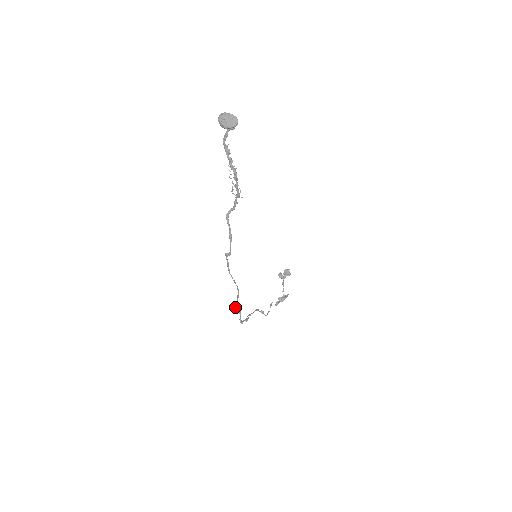
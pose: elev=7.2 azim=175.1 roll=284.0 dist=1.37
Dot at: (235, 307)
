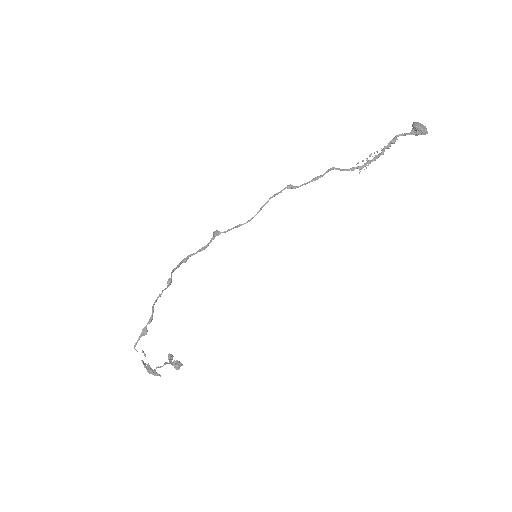
Dot at: (218, 231)
